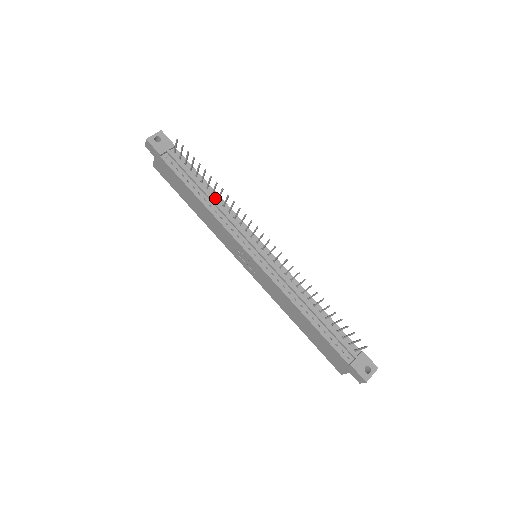
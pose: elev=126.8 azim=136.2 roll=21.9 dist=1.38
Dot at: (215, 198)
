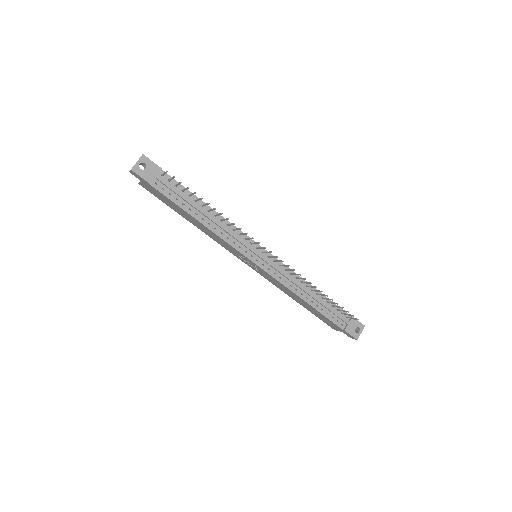
Dot at: (212, 214)
